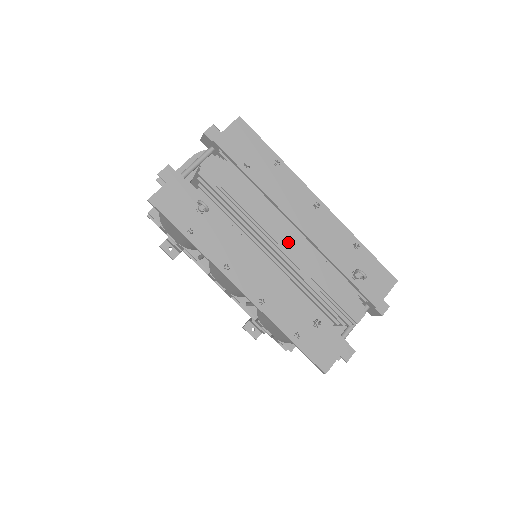
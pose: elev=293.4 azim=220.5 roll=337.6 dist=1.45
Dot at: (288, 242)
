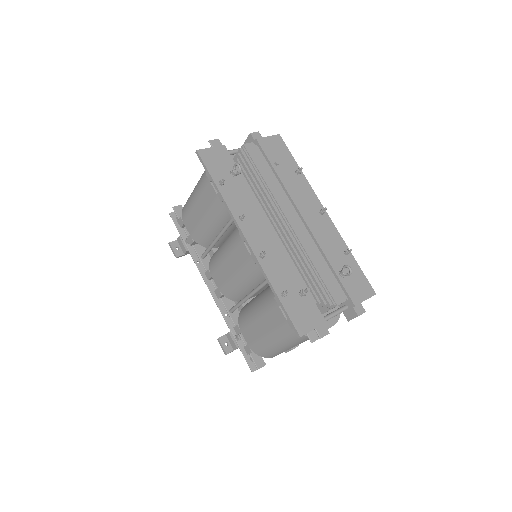
Dot at: (295, 221)
